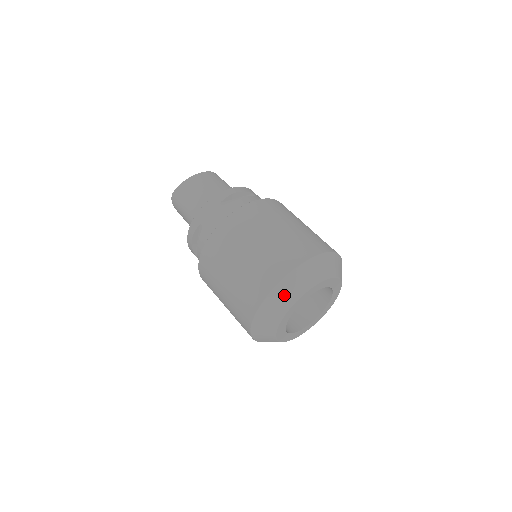
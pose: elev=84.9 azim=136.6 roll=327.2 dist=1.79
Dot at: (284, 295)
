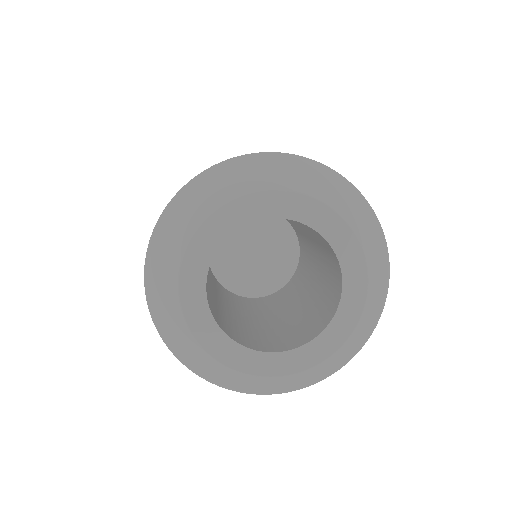
Dot at: (194, 201)
